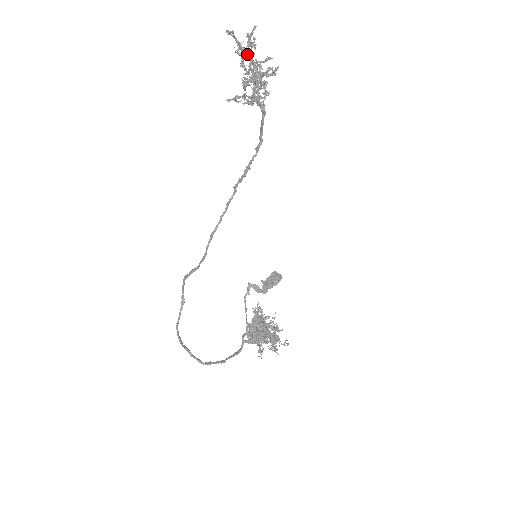
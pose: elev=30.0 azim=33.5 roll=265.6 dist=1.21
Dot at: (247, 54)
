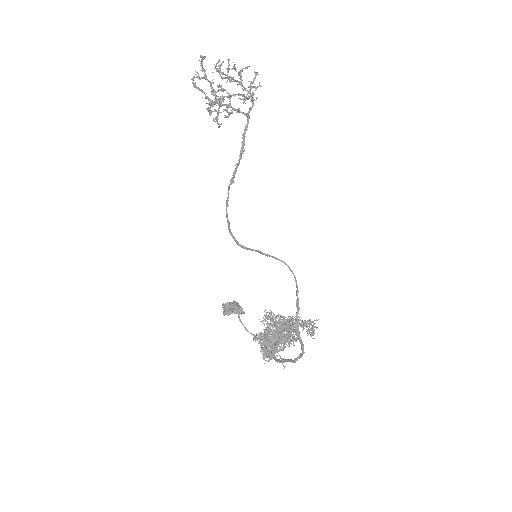
Dot at: (247, 67)
